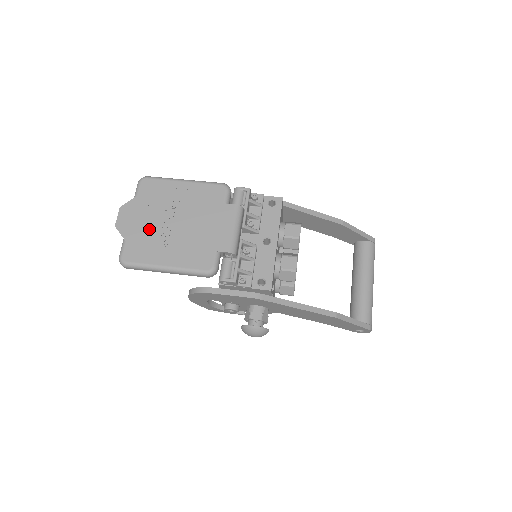
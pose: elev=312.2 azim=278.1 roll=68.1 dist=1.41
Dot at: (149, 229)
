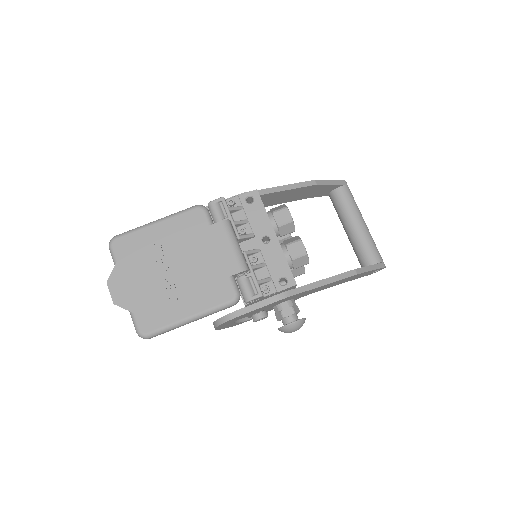
Dot at: (150, 289)
